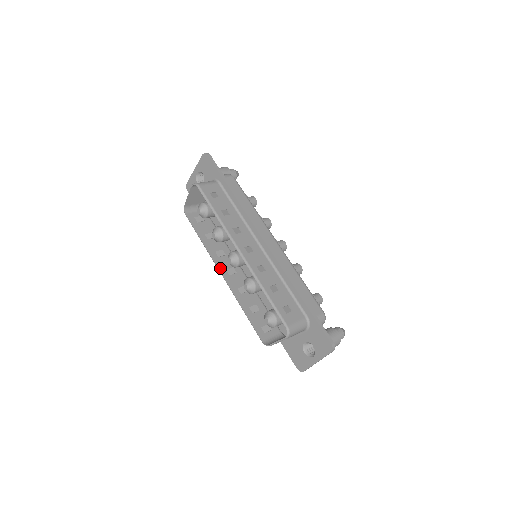
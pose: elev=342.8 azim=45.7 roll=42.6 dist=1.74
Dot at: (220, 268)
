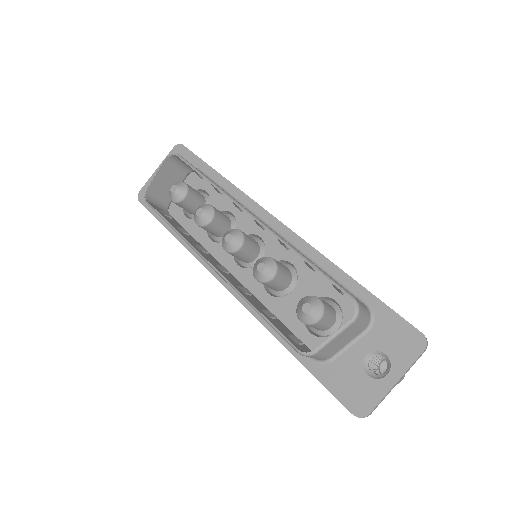
Dot at: (207, 259)
